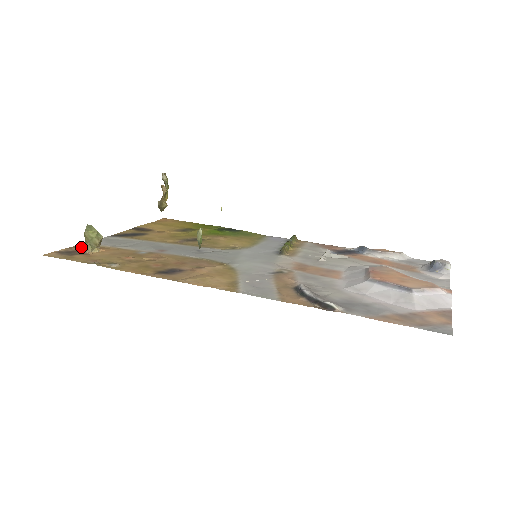
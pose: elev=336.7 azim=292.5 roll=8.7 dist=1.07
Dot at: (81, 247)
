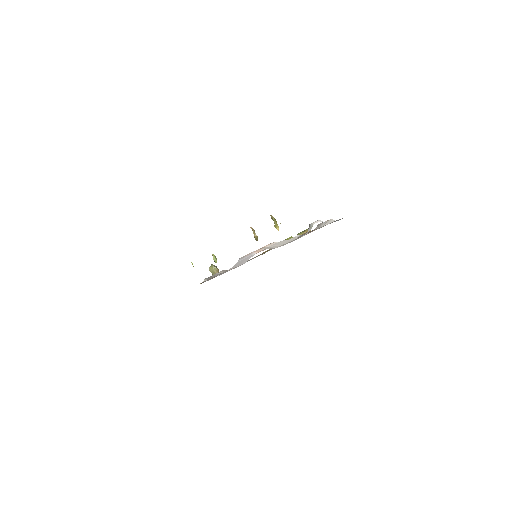
Dot at: occluded
